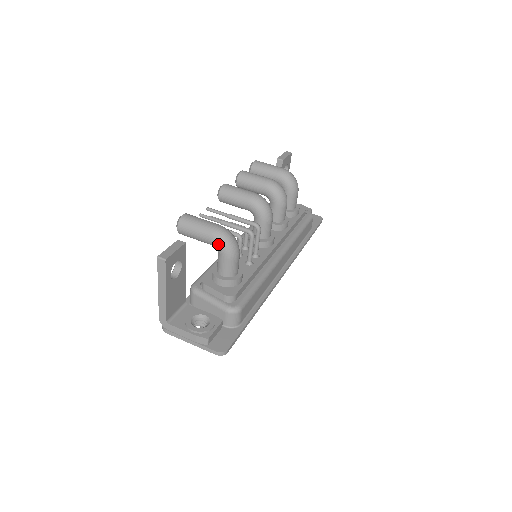
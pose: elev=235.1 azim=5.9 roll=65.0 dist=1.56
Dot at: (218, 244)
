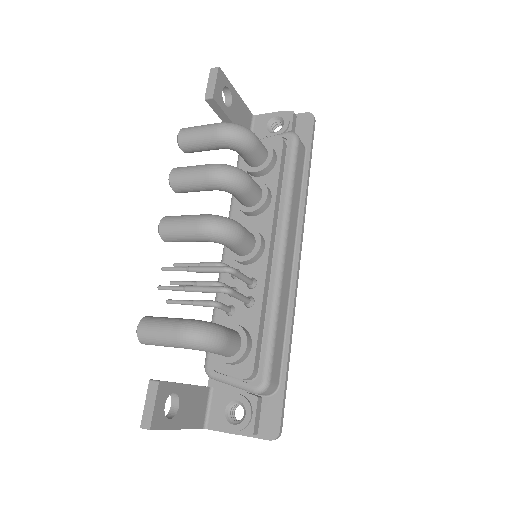
Dot at: occluded
